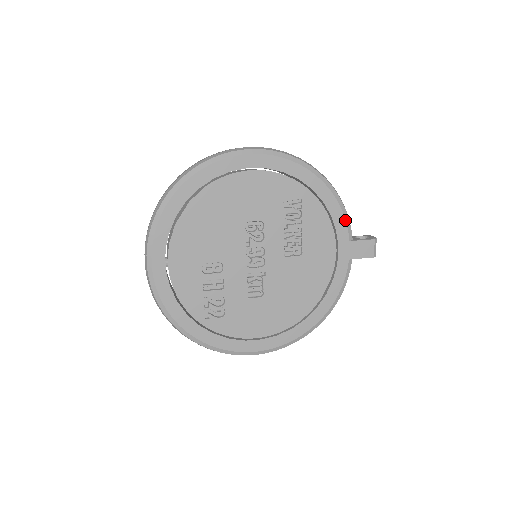
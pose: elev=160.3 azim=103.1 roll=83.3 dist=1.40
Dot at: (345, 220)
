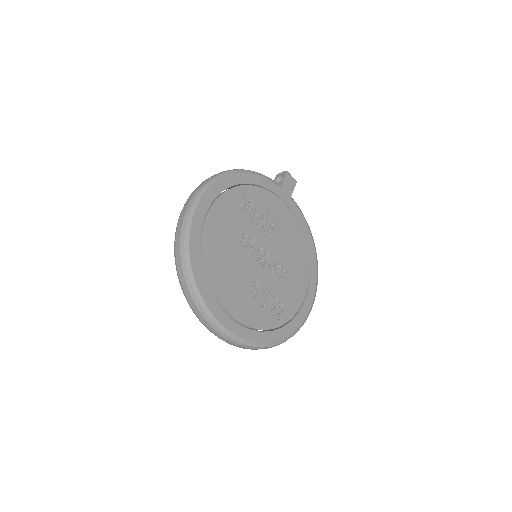
Dot at: (268, 180)
